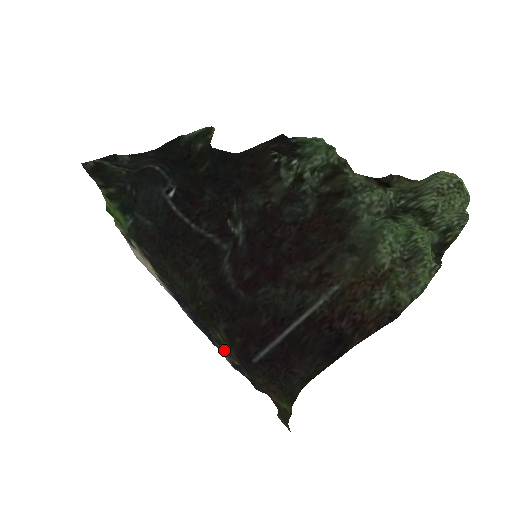
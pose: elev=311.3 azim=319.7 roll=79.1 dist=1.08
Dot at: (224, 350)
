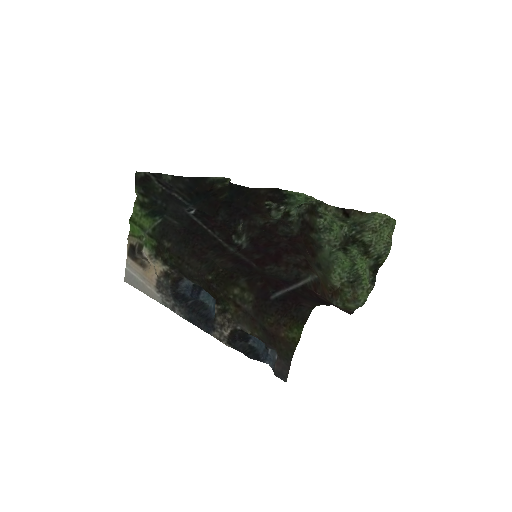
Dot at: (230, 316)
